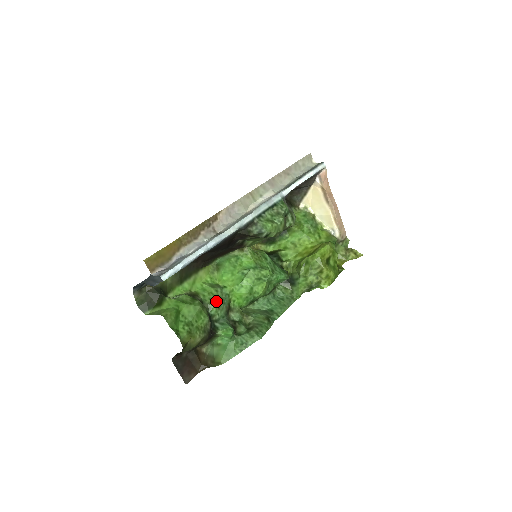
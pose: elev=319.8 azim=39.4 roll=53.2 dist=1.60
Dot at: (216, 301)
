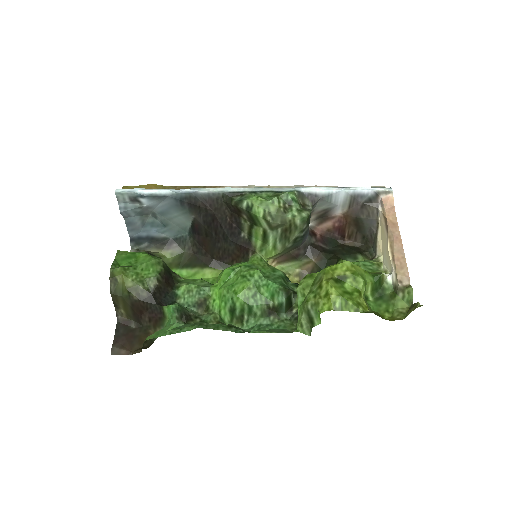
Dot at: (190, 283)
